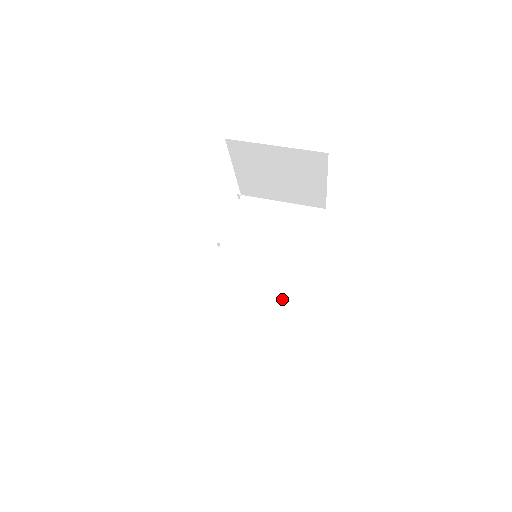
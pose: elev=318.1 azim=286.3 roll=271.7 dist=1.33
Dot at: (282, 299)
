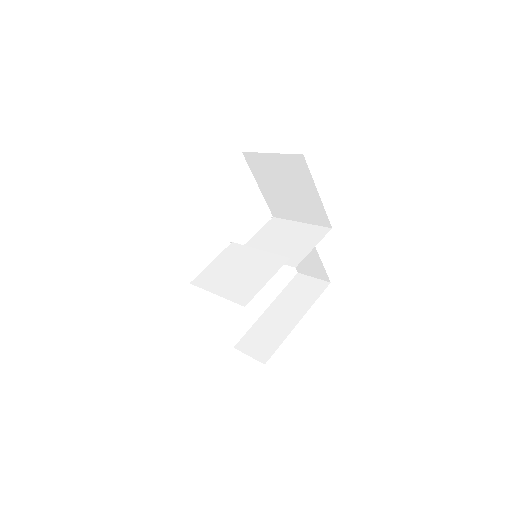
Dot at: (250, 282)
